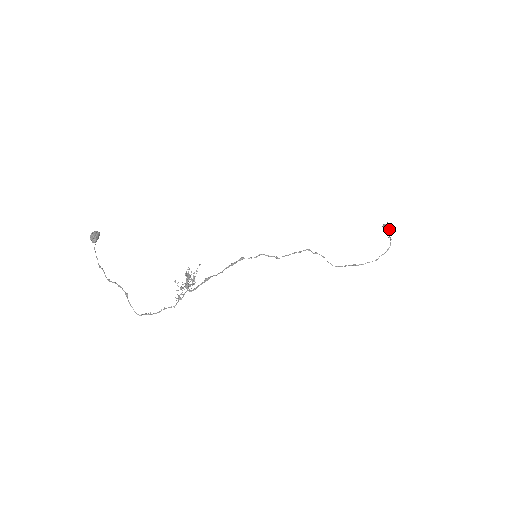
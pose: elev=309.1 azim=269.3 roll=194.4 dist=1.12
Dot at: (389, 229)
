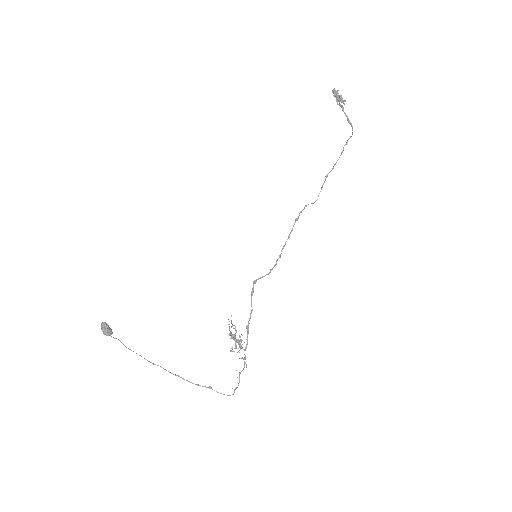
Dot at: (344, 104)
